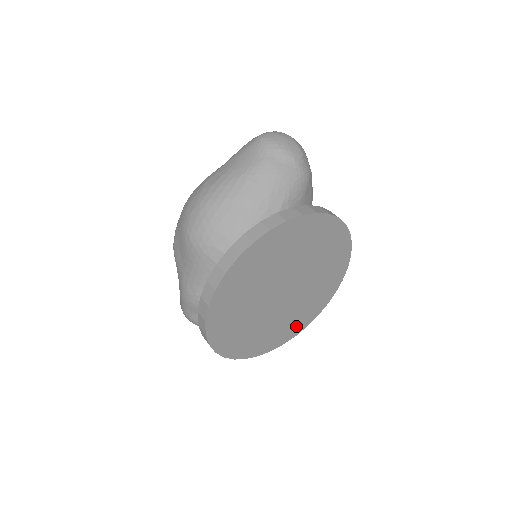
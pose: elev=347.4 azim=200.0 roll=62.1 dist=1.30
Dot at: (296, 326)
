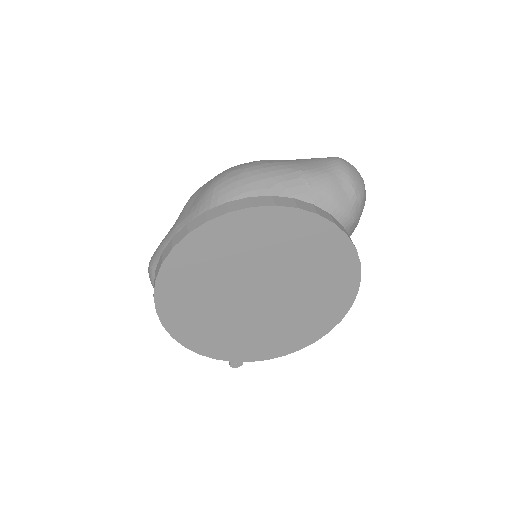
Dot at: (241, 350)
